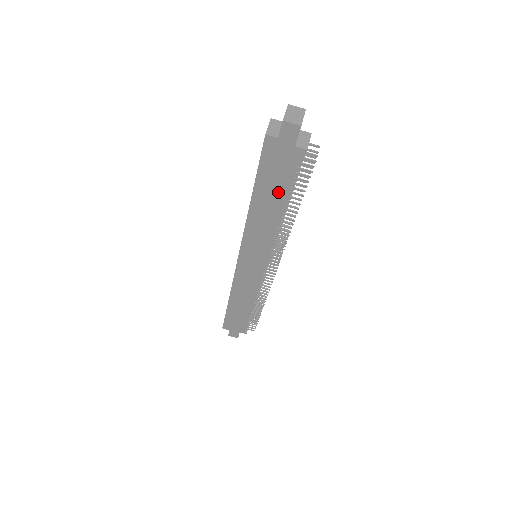
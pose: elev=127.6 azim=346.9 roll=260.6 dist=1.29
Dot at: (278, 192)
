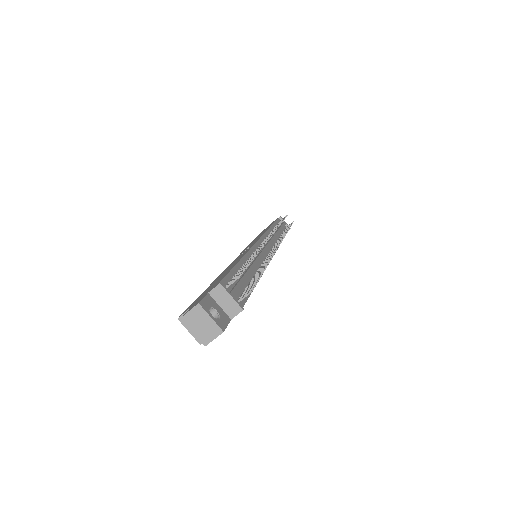
Dot at: occluded
